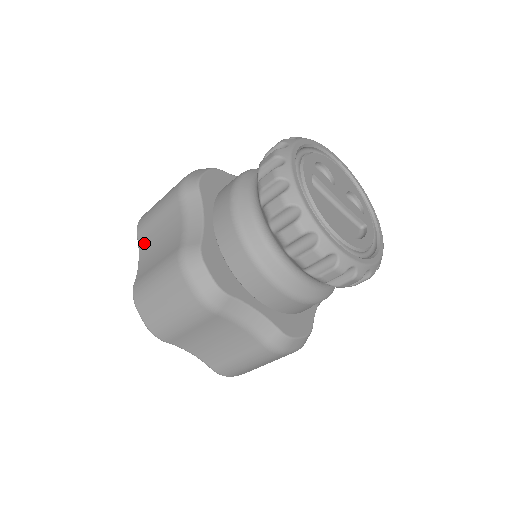
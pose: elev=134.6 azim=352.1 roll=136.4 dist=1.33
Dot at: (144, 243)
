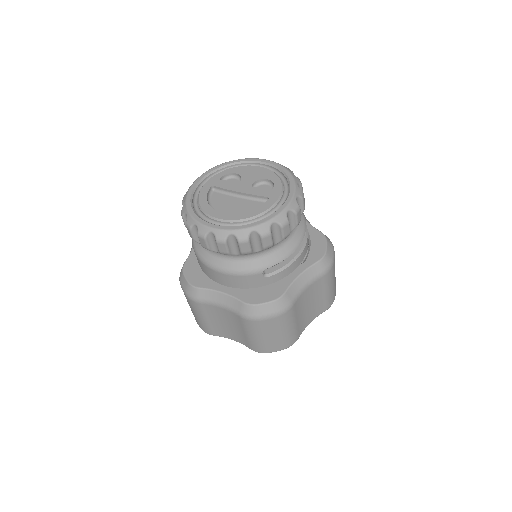
Dot at: occluded
